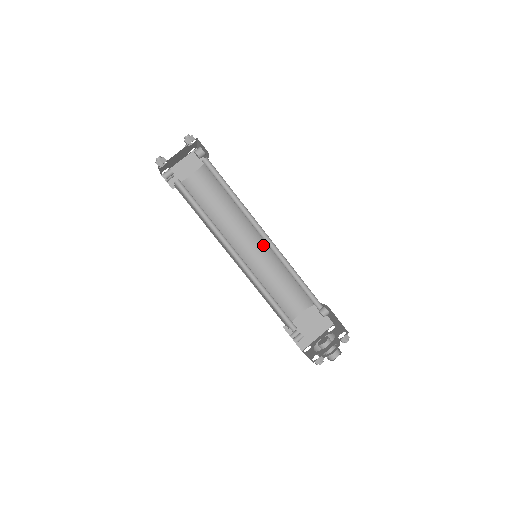
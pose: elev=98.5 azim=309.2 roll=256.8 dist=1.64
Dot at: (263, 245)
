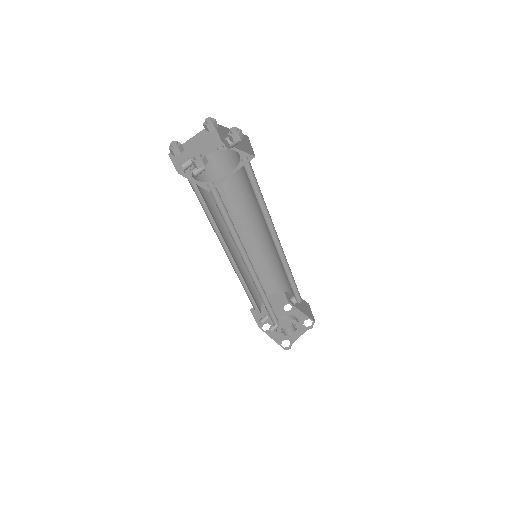
Dot at: (257, 239)
